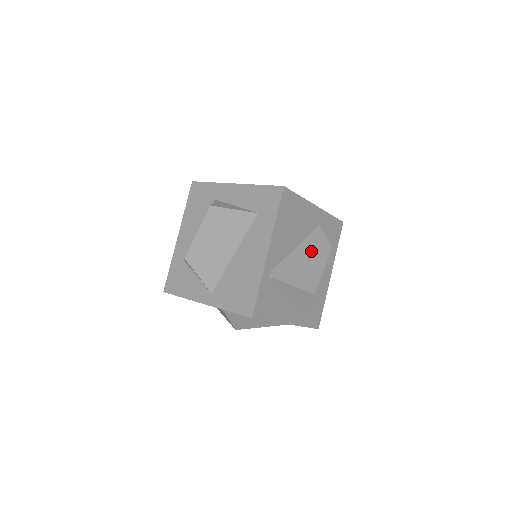
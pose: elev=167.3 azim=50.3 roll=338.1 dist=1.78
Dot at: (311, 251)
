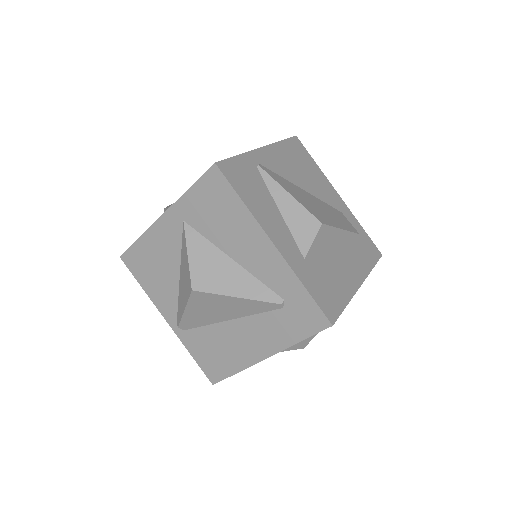
Dot at: (325, 209)
